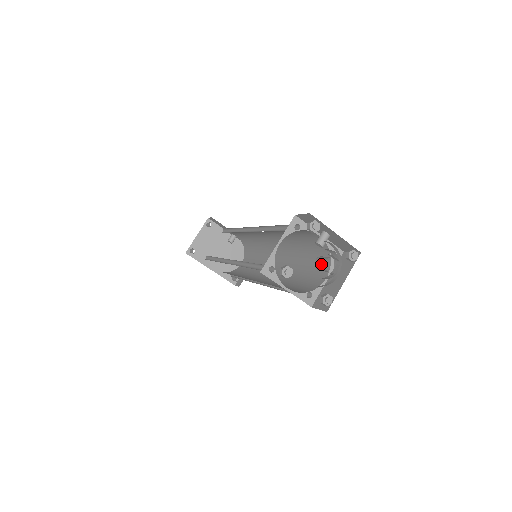
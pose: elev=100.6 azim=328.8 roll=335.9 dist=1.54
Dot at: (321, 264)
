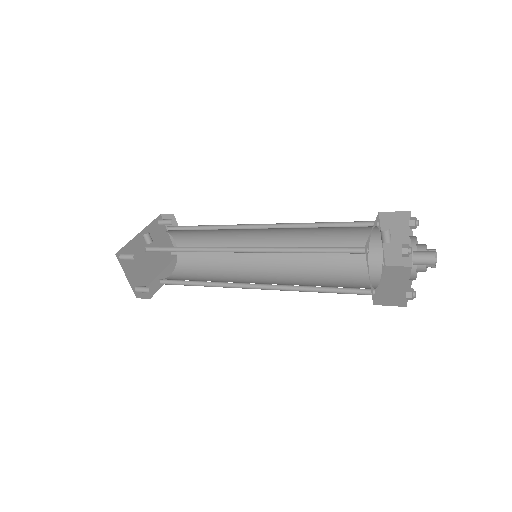
Dot at: occluded
